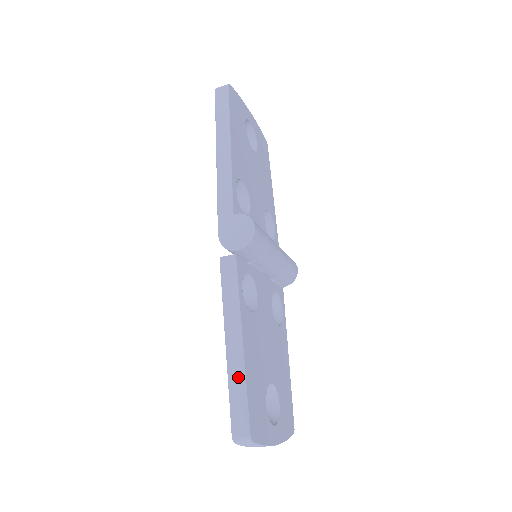
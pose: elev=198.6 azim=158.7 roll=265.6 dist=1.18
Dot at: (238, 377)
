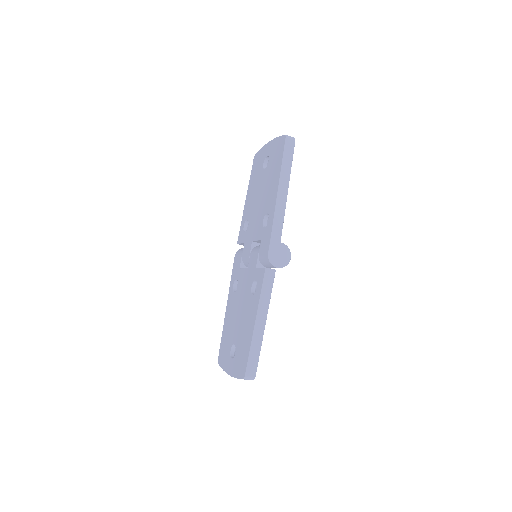
Dot at: (258, 344)
